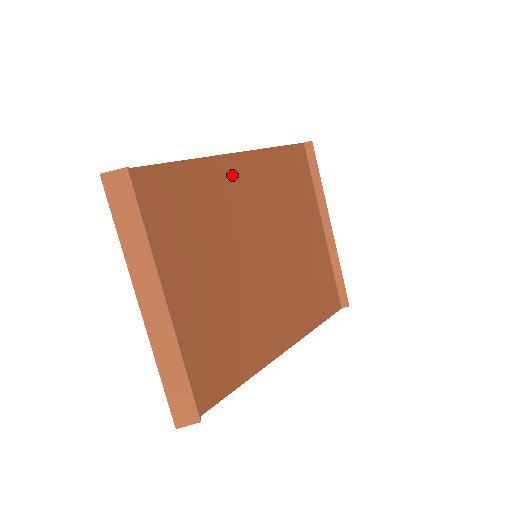
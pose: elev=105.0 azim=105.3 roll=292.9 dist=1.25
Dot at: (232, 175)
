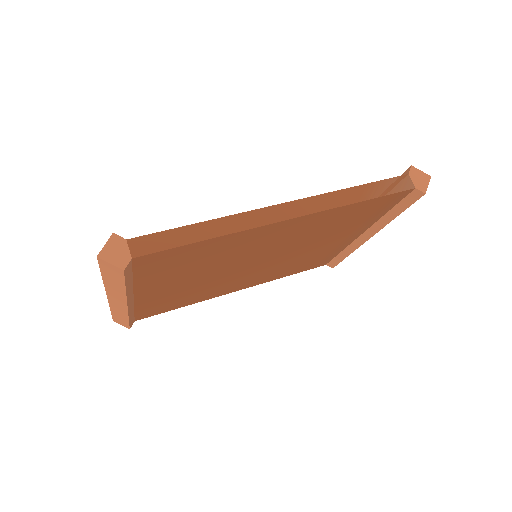
Dot at: (269, 233)
